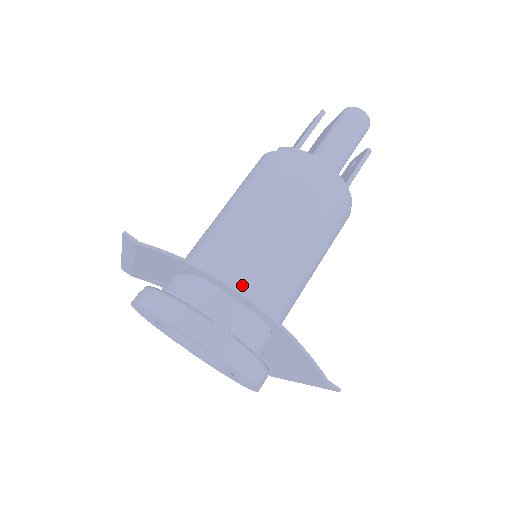
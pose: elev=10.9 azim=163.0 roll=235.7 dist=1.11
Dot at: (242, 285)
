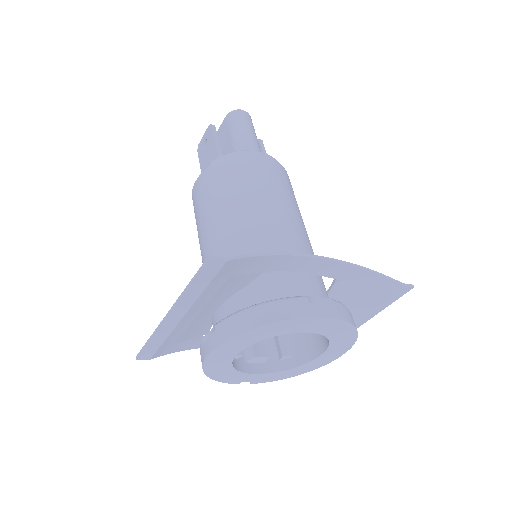
Dot at: occluded
